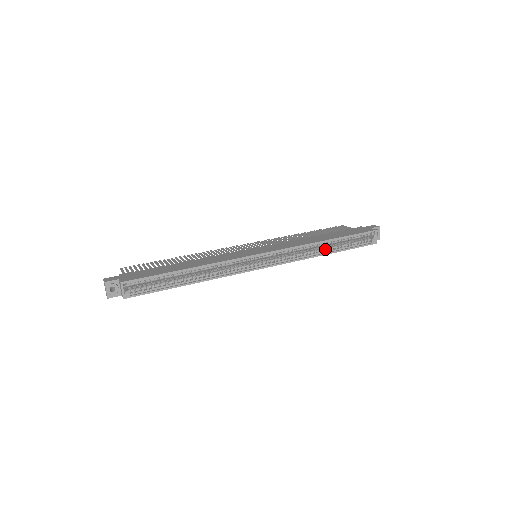
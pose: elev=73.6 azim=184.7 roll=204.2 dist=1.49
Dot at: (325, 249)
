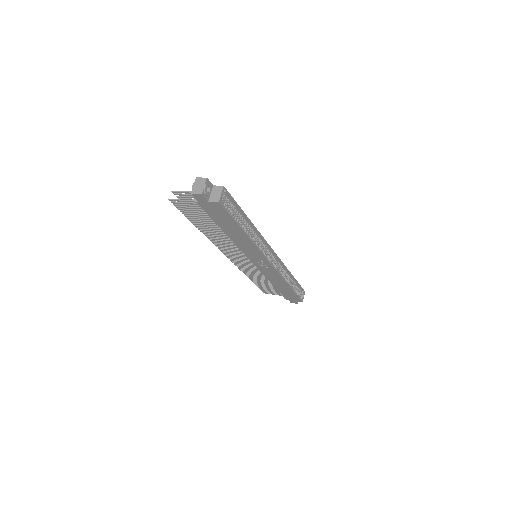
Dot at: occluded
